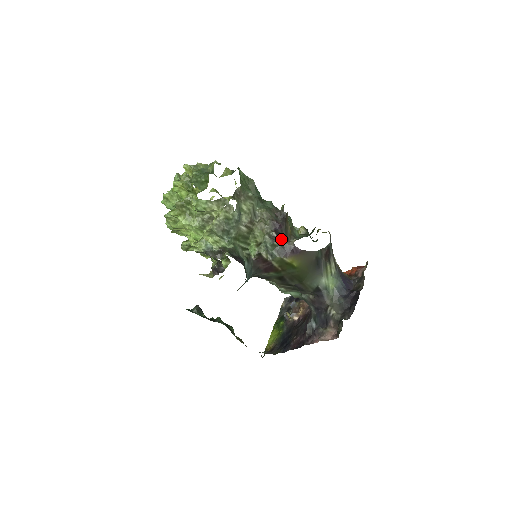
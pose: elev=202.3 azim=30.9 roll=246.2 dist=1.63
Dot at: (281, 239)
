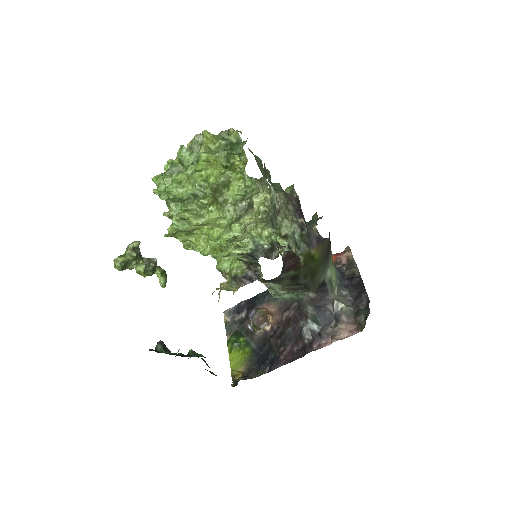
Dot at: (306, 227)
